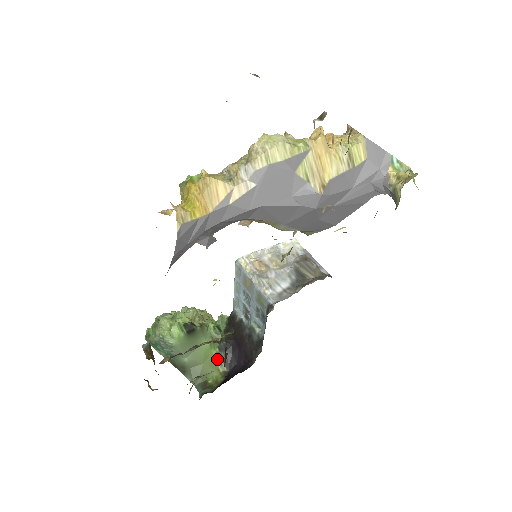
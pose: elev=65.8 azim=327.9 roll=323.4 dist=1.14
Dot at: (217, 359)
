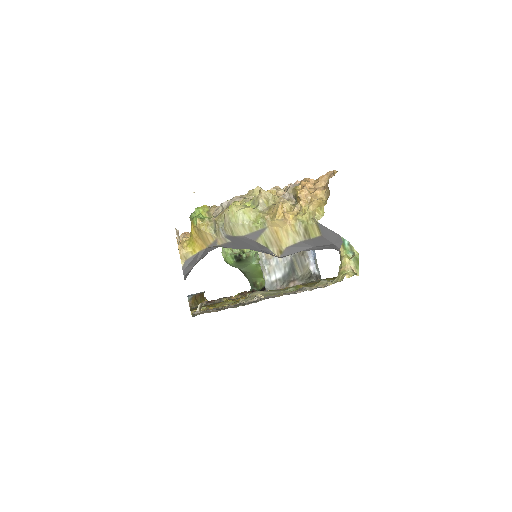
Dot at: (262, 272)
